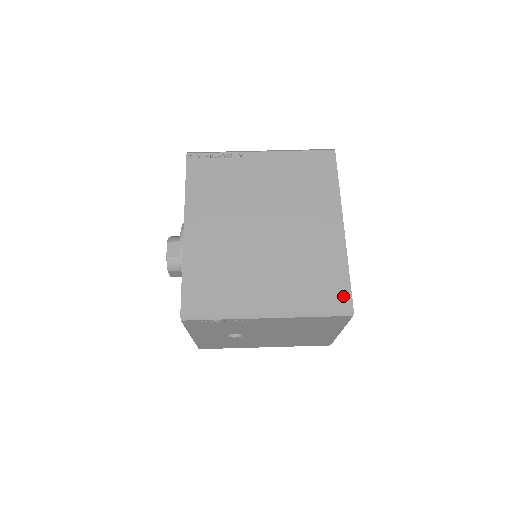
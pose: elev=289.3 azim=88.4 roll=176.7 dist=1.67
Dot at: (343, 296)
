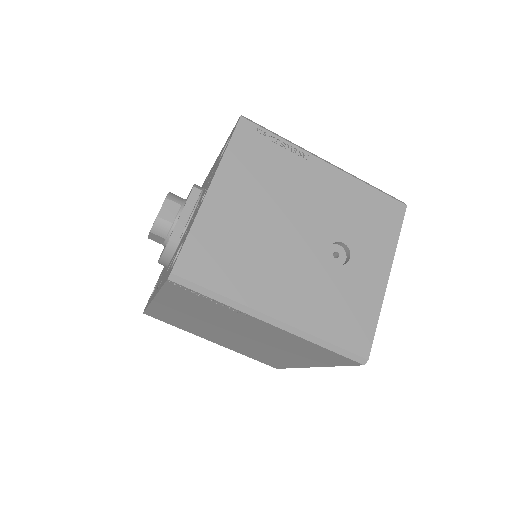
Dot at: (275, 366)
